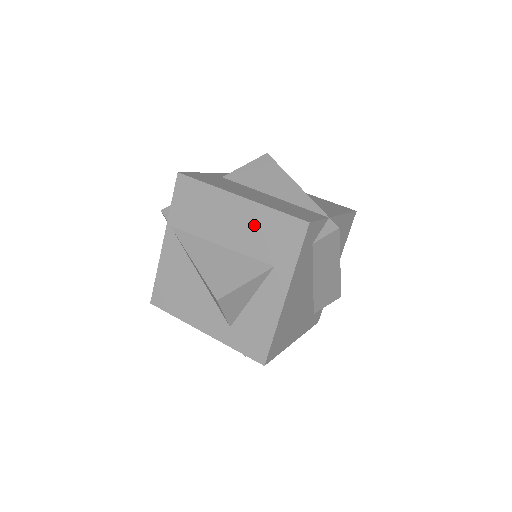
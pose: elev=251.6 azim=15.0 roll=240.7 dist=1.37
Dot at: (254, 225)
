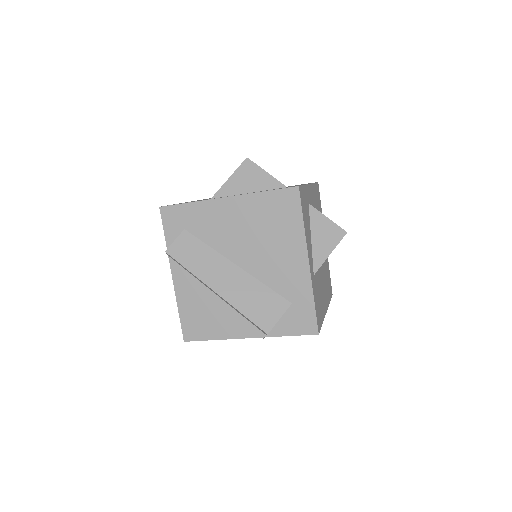
Dot at: occluded
